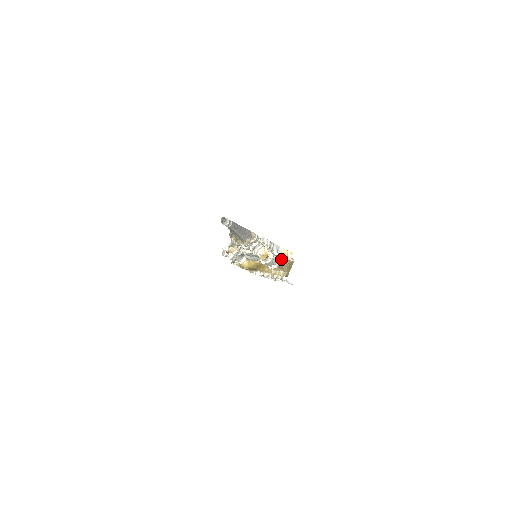
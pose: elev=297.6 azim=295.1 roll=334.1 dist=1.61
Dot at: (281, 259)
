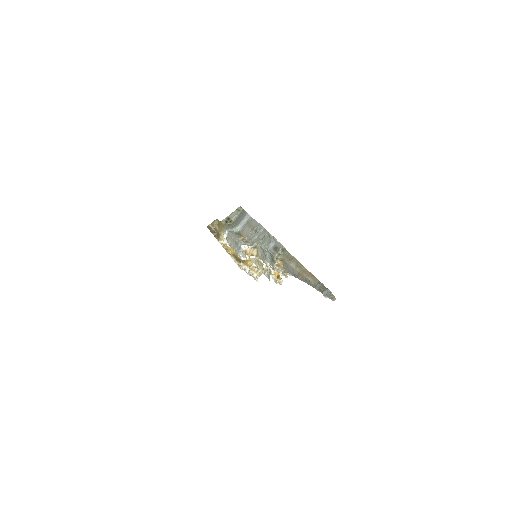
Dot at: occluded
